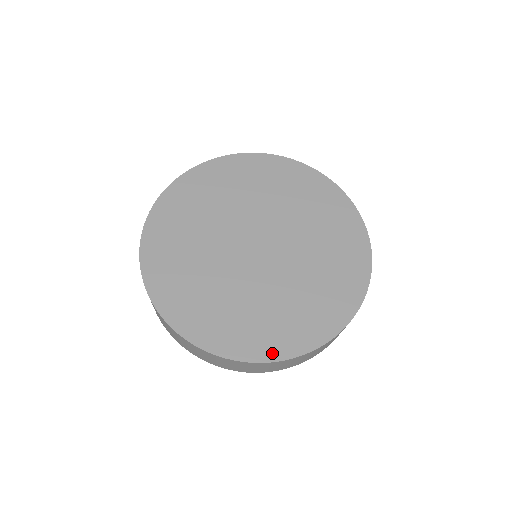
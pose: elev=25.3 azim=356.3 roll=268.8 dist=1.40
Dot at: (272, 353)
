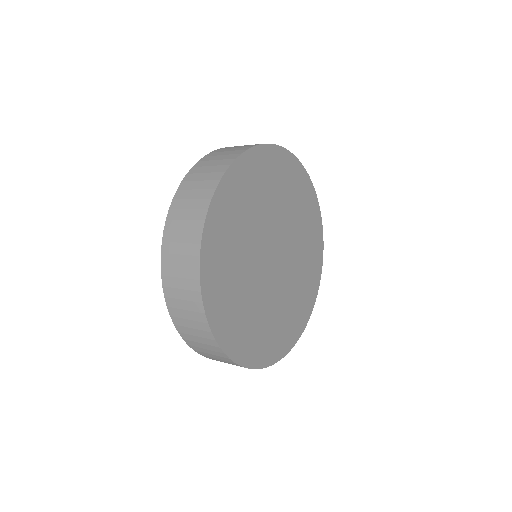
Dot at: (274, 357)
